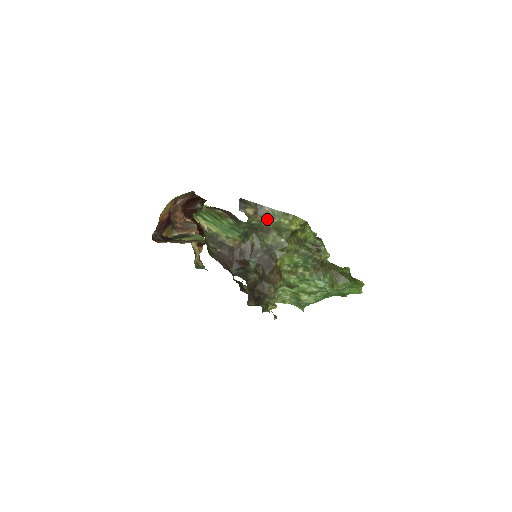
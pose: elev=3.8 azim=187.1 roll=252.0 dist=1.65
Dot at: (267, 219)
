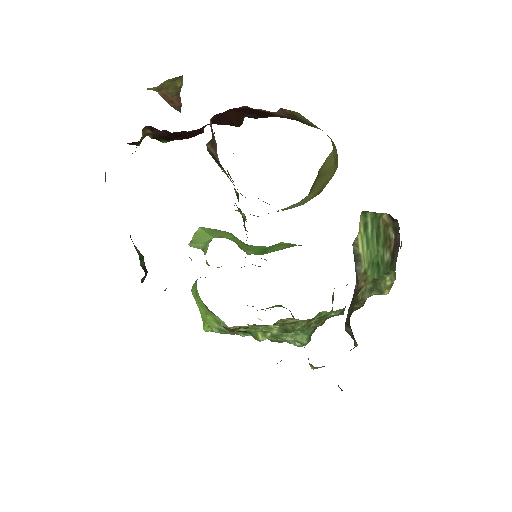
Dot at: occluded
